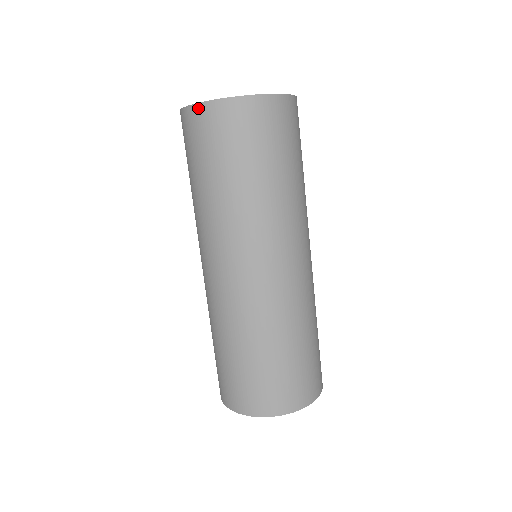
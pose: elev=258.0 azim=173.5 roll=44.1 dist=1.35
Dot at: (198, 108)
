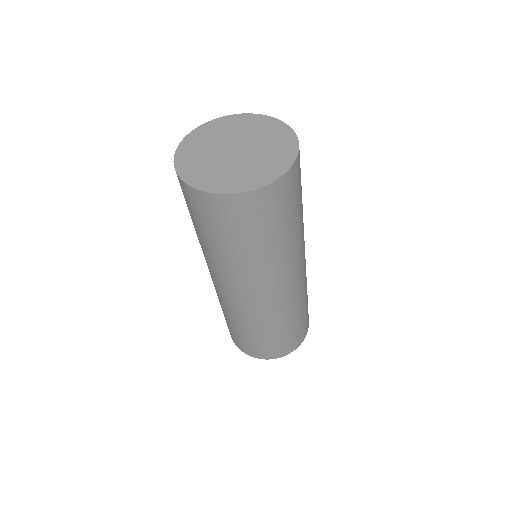
Dot at: (203, 195)
